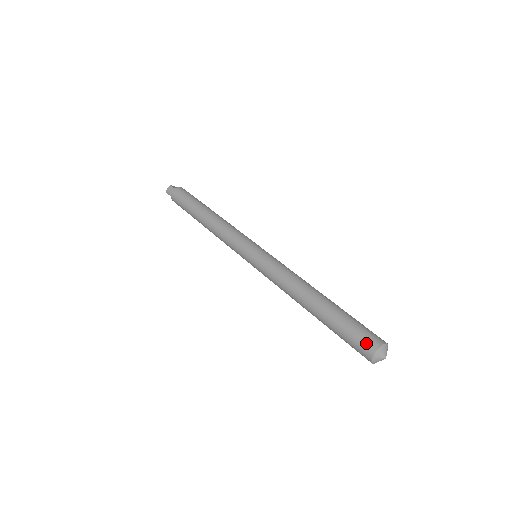
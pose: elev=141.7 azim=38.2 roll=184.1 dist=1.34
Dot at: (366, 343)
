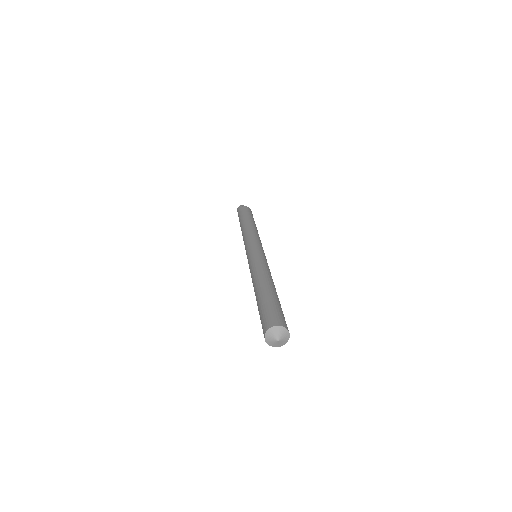
Dot at: (266, 322)
